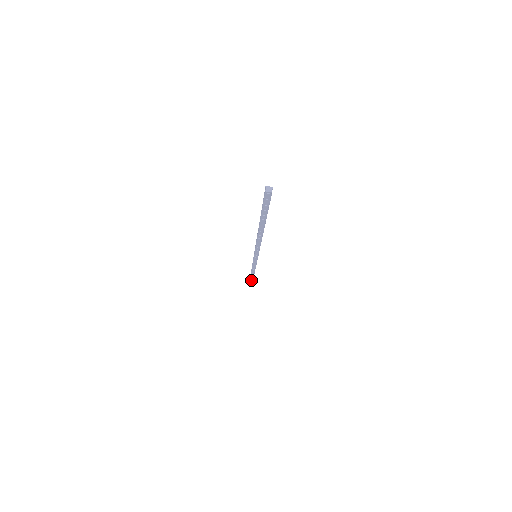
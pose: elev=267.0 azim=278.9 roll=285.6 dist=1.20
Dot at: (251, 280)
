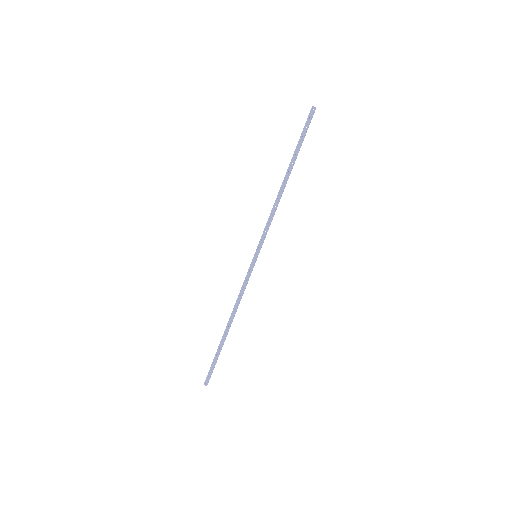
Dot at: (216, 356)
